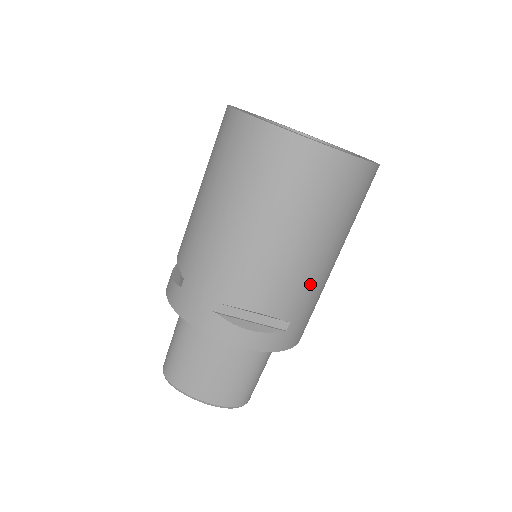
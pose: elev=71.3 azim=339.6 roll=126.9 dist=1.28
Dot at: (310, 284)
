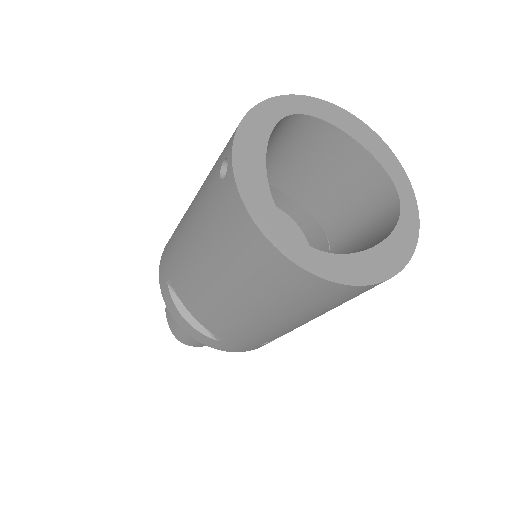
Dot at: occluded
